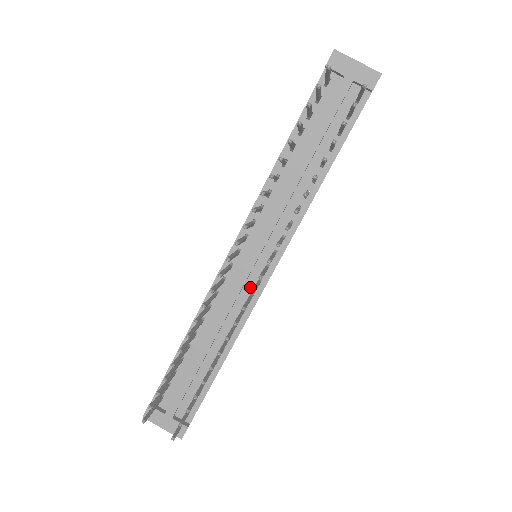
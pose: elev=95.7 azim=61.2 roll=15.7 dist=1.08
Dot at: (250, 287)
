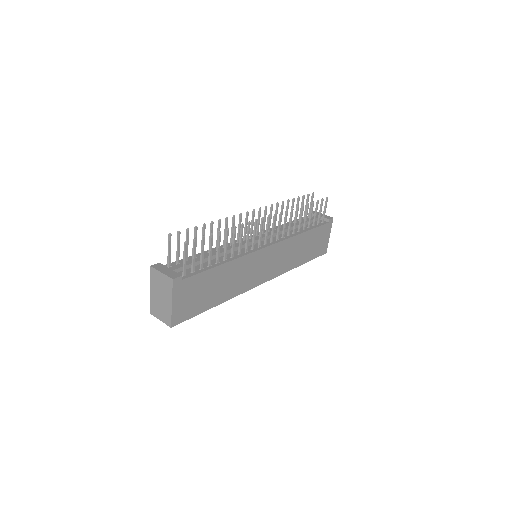
Dot at: occluded
